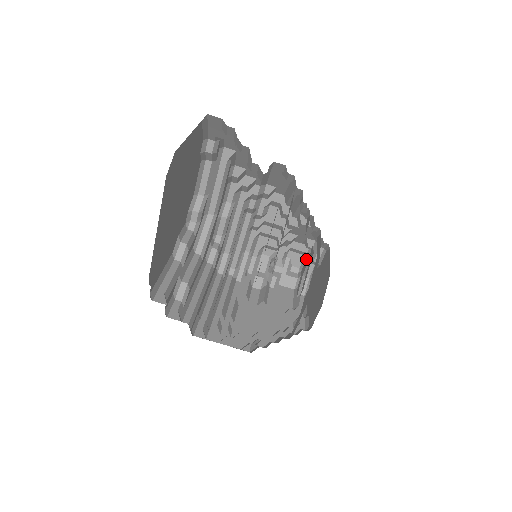
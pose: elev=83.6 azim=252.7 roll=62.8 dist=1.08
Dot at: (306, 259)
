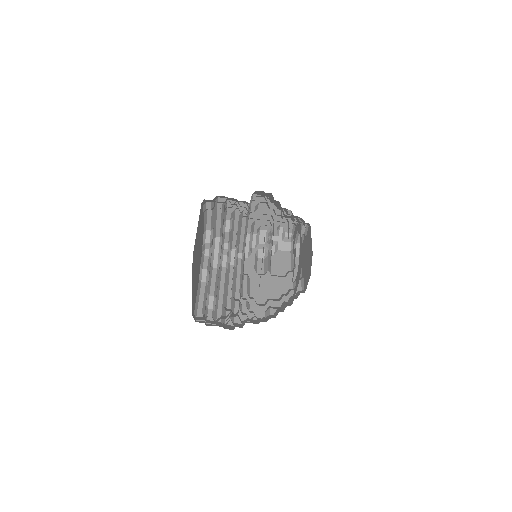
Dot at: (295, 227)
